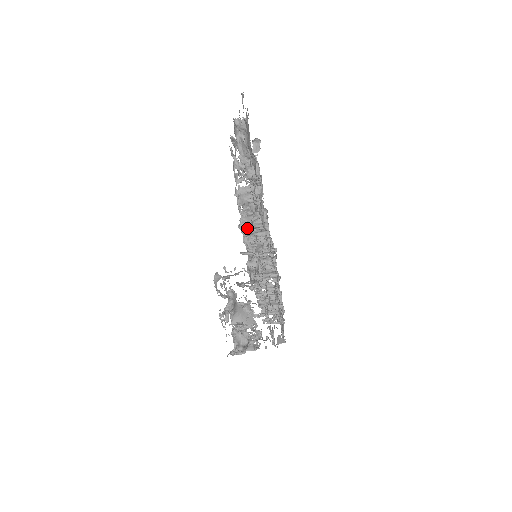
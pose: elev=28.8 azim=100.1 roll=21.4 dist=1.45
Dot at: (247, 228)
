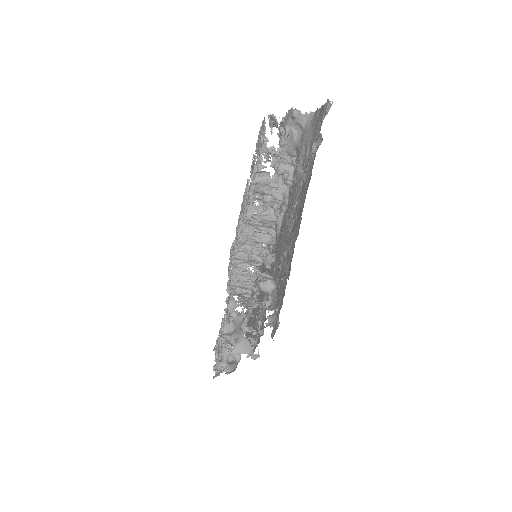
Dot at: (253, 220)
